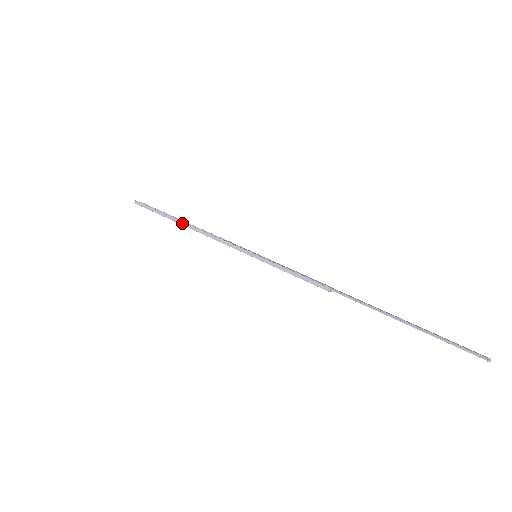
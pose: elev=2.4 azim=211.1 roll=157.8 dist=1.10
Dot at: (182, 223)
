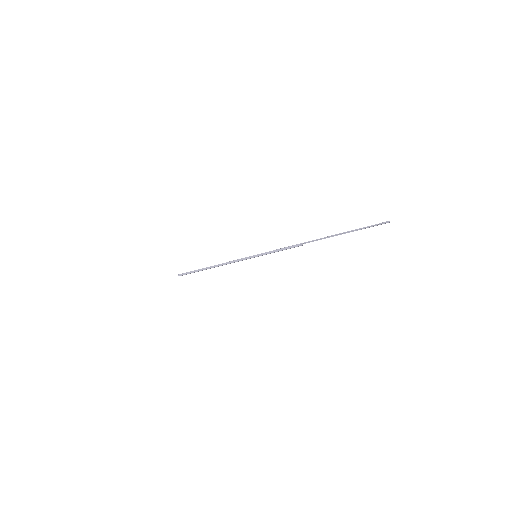
Dot at: (209, 268)
